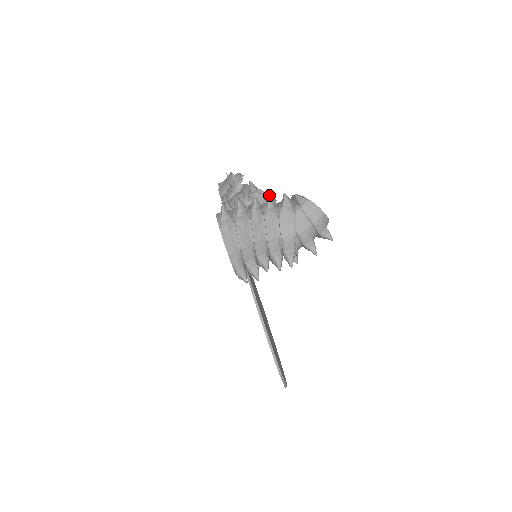
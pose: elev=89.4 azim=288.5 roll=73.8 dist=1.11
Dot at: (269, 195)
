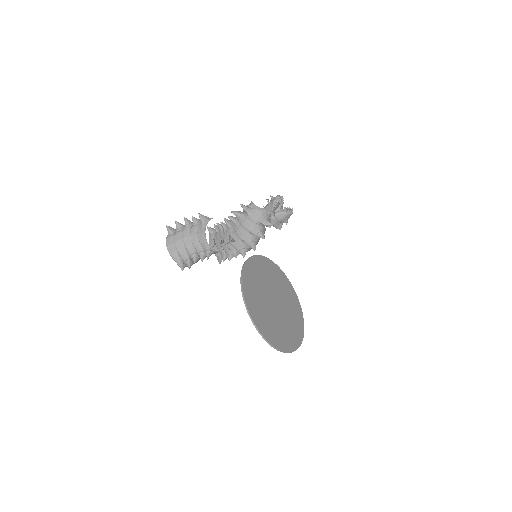
Dot at: (258, 211)
